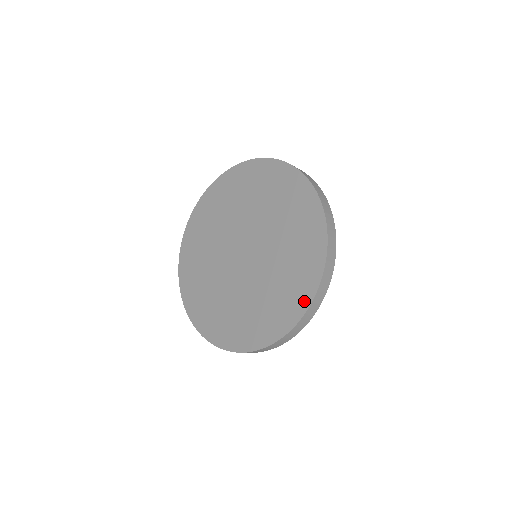
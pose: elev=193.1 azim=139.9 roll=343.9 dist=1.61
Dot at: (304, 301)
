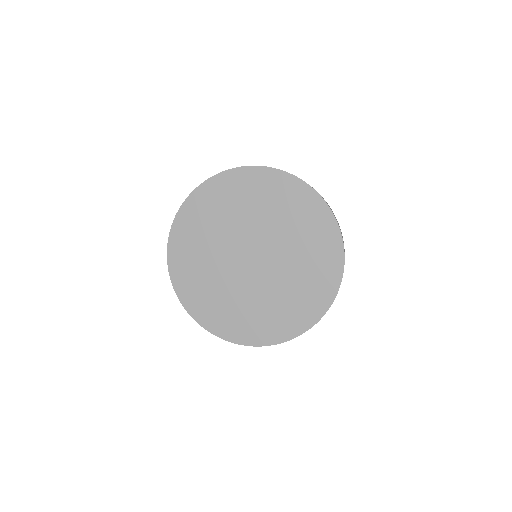
Dot at: (277, 338)
